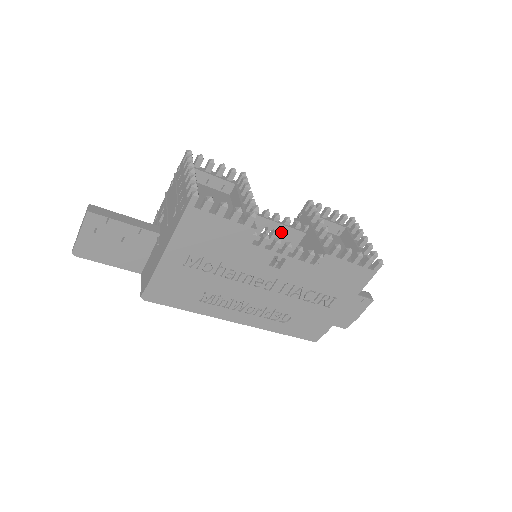
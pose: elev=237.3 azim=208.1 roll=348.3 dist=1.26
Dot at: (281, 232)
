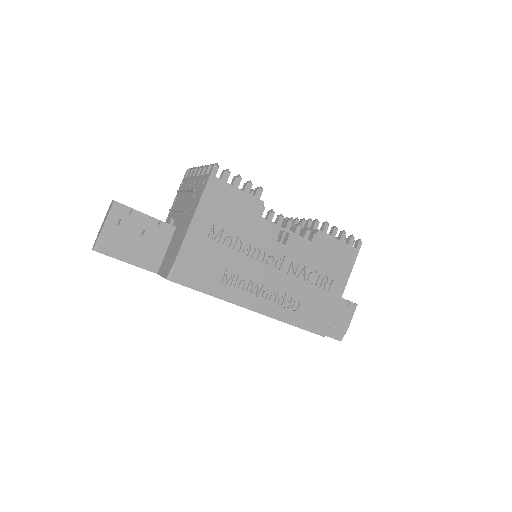
Dot at: occluded
